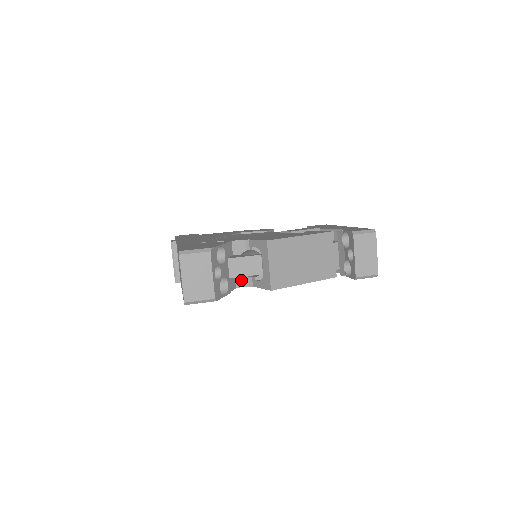
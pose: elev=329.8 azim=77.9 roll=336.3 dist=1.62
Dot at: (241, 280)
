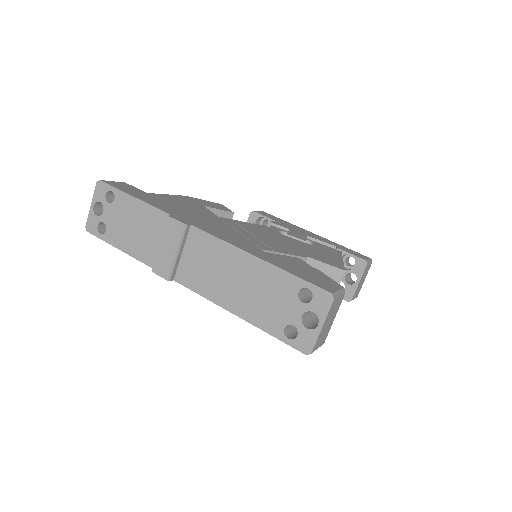
Dot at: occluded
